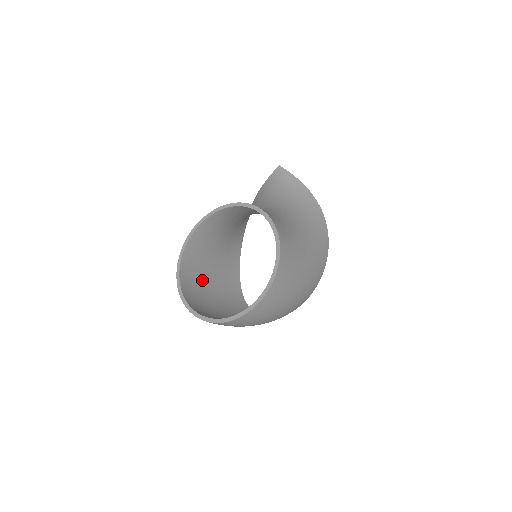
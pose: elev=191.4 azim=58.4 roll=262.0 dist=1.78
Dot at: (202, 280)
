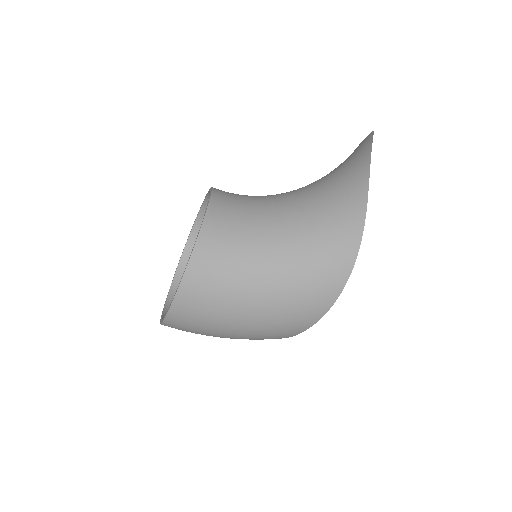
Dot at: occluded
